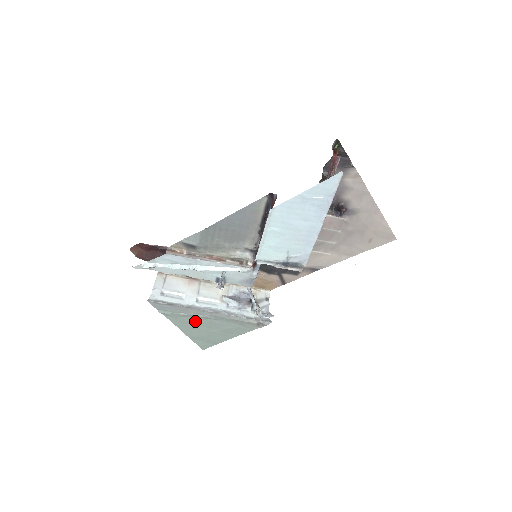
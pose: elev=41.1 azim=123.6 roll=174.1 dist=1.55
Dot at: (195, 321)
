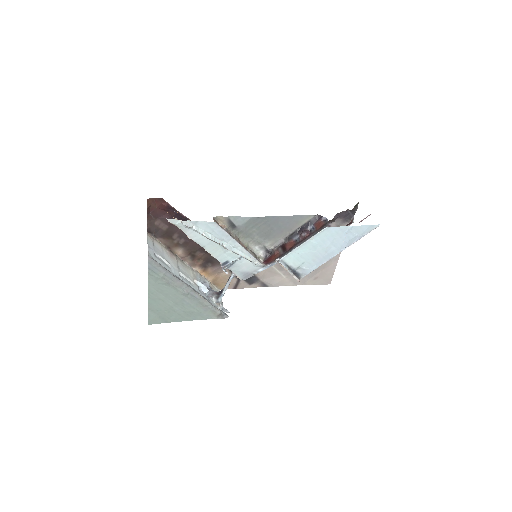
Dot at: (170, 293)
